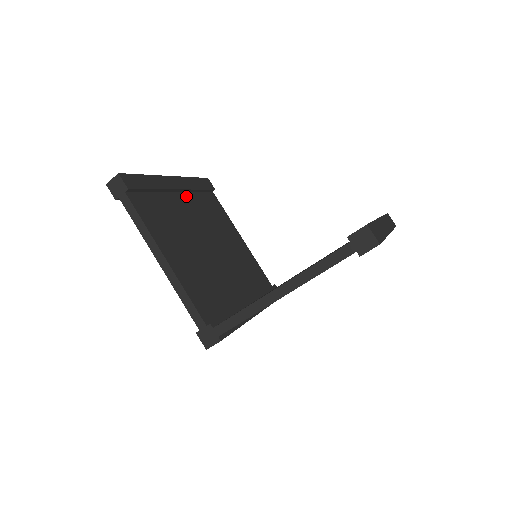
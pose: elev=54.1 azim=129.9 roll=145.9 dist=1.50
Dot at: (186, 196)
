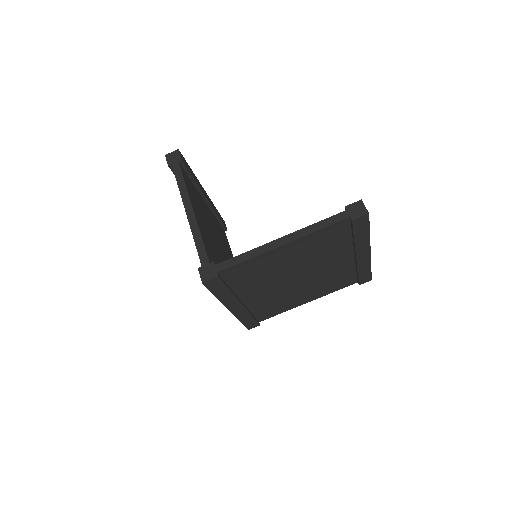
Dot at: occluded
